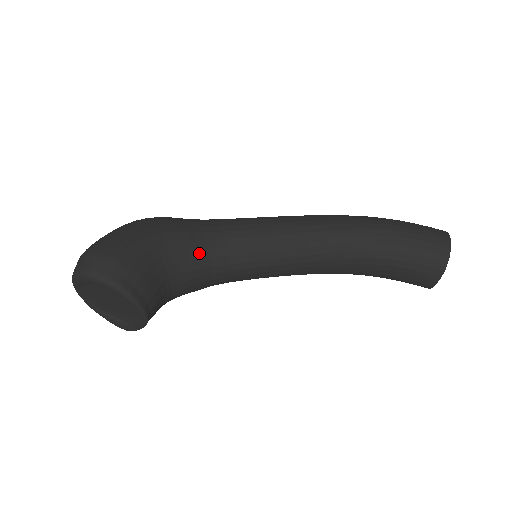
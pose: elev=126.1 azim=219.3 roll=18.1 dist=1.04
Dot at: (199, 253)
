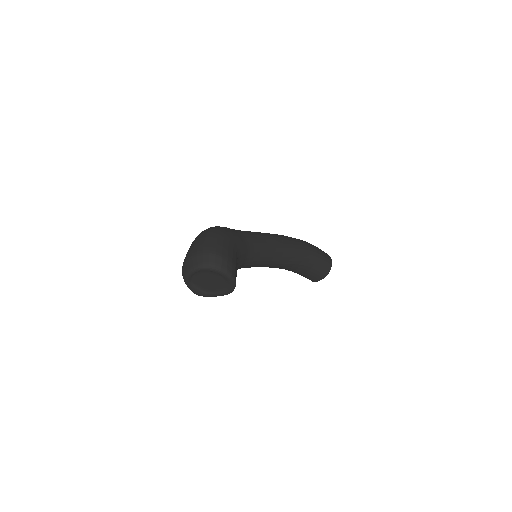
Dot at: (245, 255)
